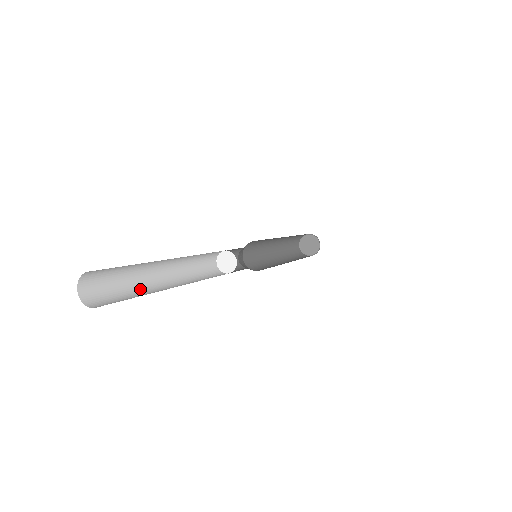
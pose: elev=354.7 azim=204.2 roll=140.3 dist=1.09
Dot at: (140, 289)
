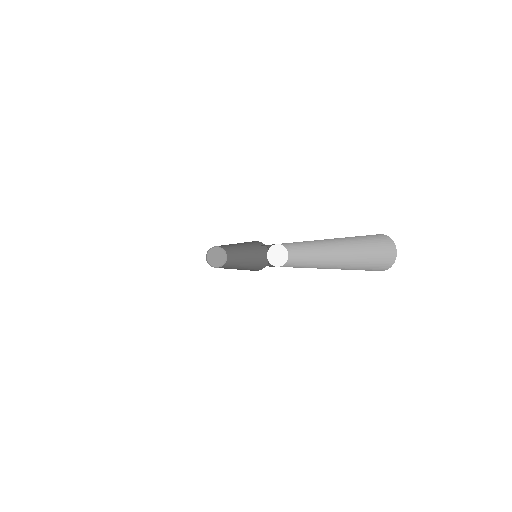
Dot at: occluded
